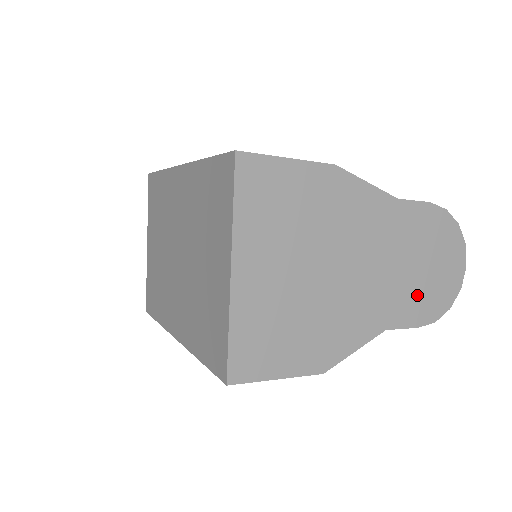
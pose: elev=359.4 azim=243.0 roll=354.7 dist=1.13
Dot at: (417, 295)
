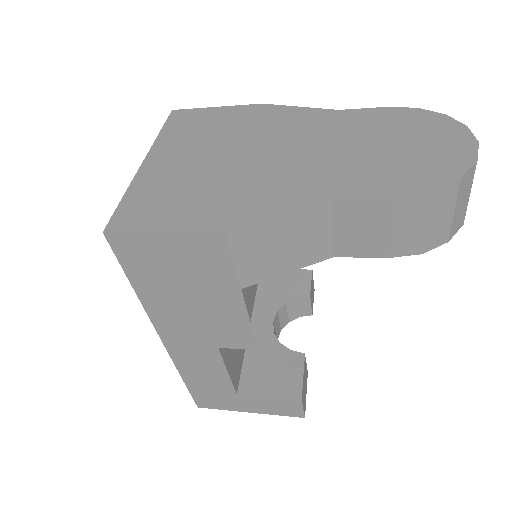
Dot at: (385, 168)
